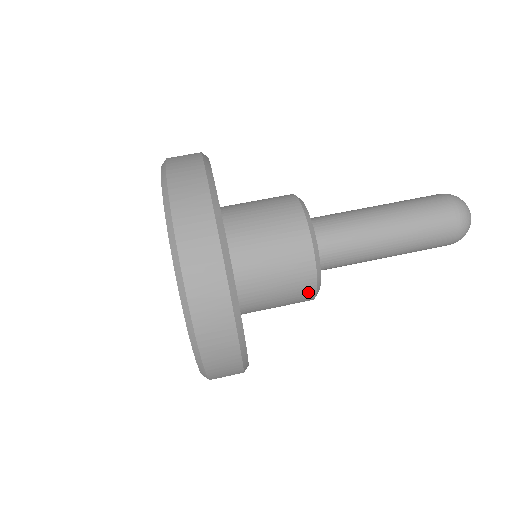
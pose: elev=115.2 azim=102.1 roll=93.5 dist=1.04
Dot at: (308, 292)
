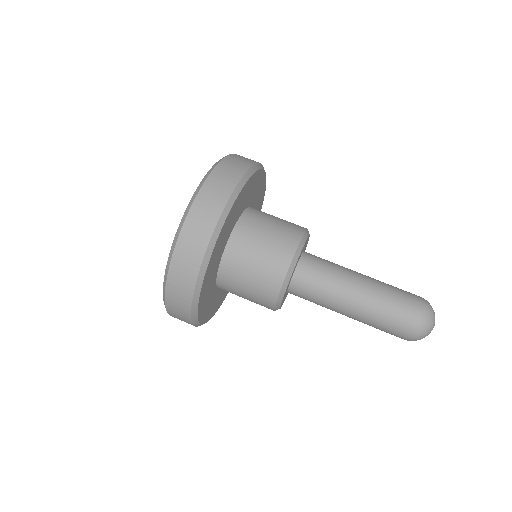
Dot at: (279, 274)
